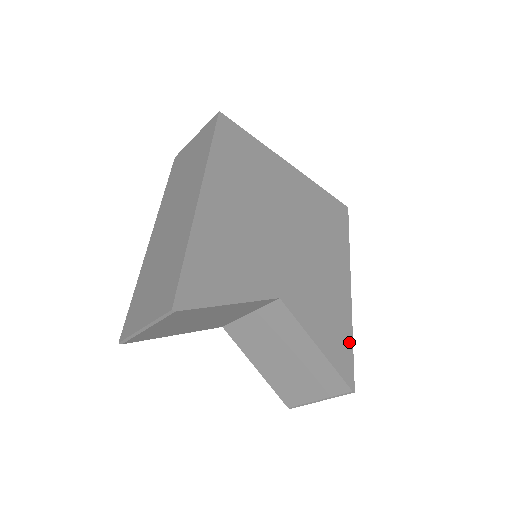
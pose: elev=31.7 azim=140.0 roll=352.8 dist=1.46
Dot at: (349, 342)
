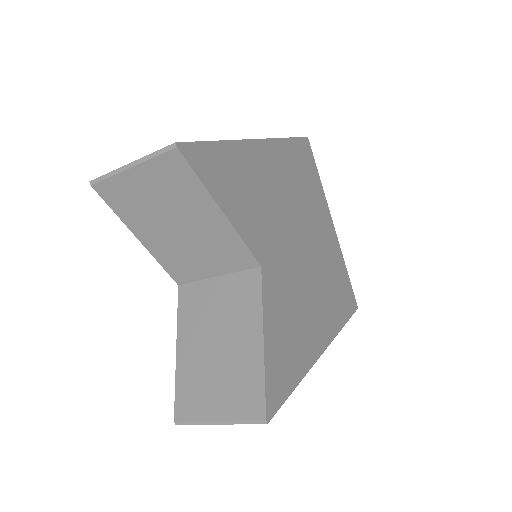
Dot at: (293, 382)
